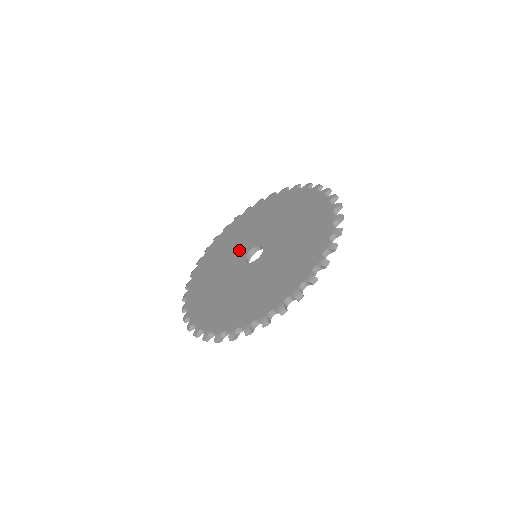
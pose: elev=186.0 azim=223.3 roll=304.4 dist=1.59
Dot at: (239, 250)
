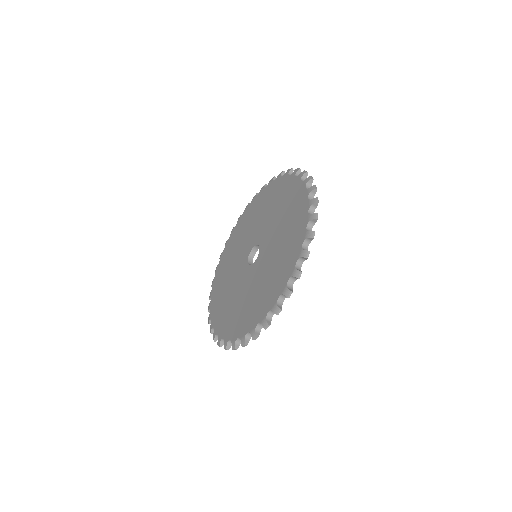
Dot at: (244, 248)
